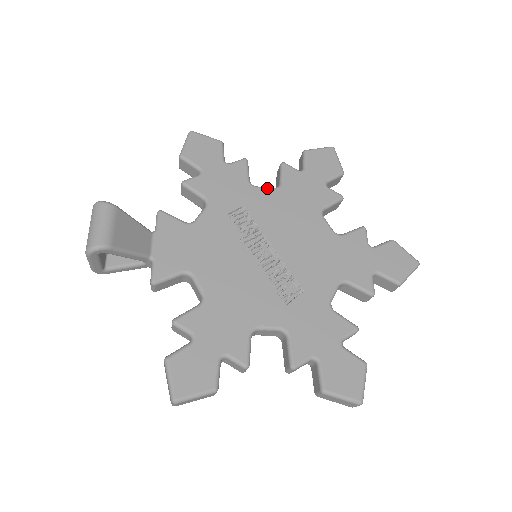
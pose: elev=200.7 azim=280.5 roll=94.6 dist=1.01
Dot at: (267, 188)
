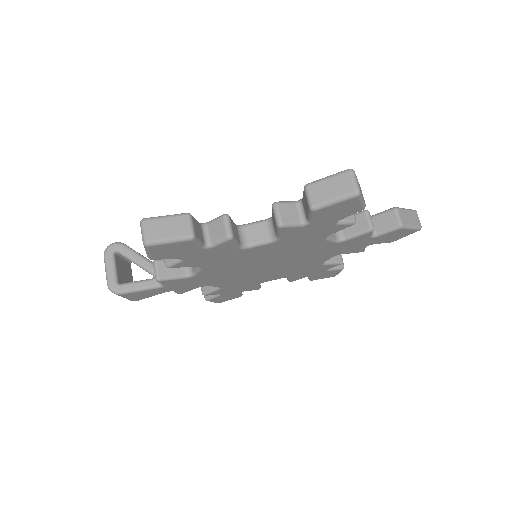
Dot at: occluded
